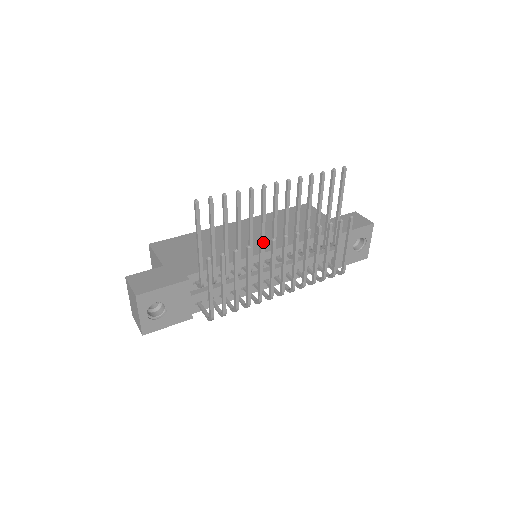
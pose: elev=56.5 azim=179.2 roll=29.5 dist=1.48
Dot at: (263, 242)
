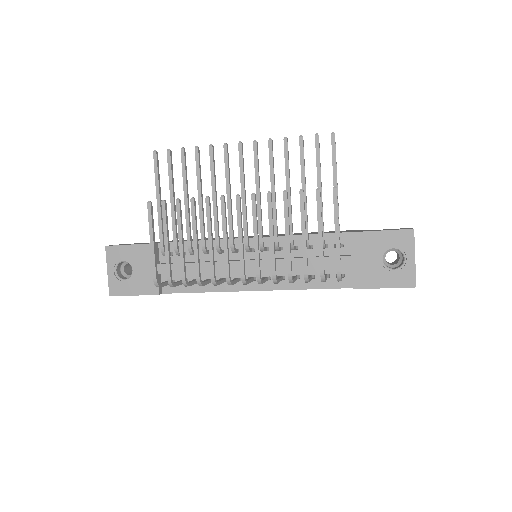
Dot at: (229, 212)
